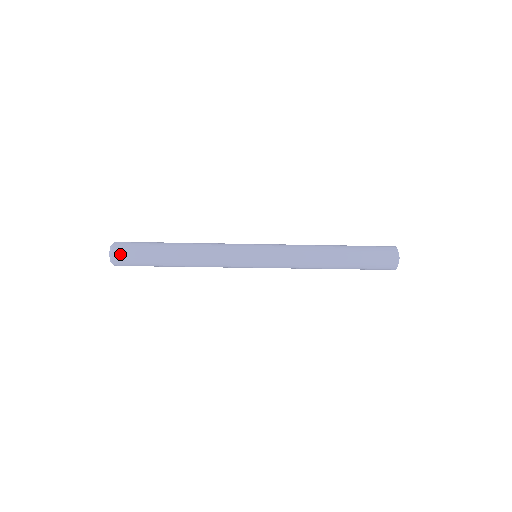
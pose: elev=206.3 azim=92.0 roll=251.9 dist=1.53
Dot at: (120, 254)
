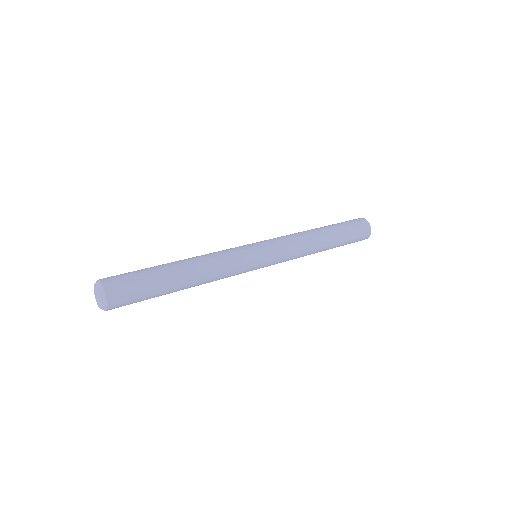
Dot at: (118, 300)
